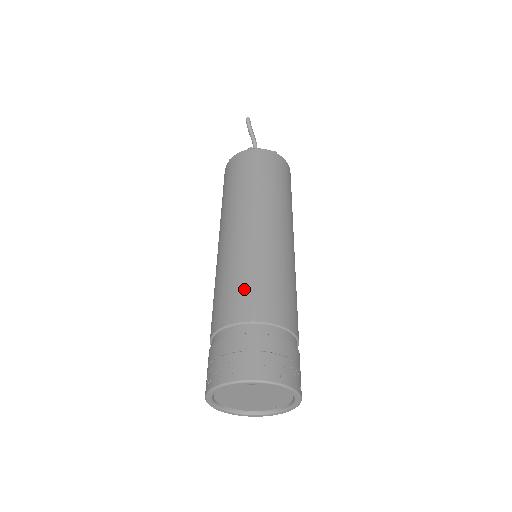
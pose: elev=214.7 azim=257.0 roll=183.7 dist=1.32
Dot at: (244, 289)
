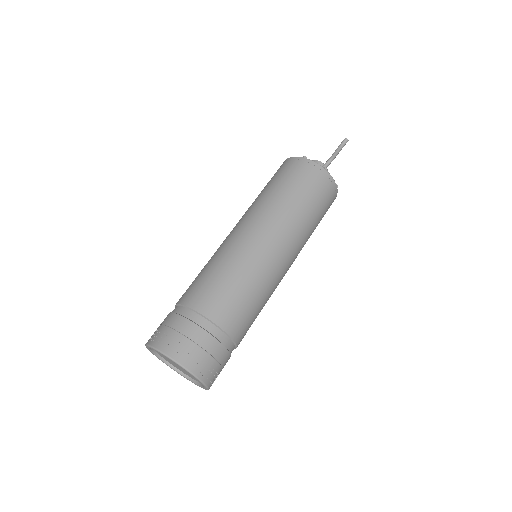
Dot at: (235, 299)
